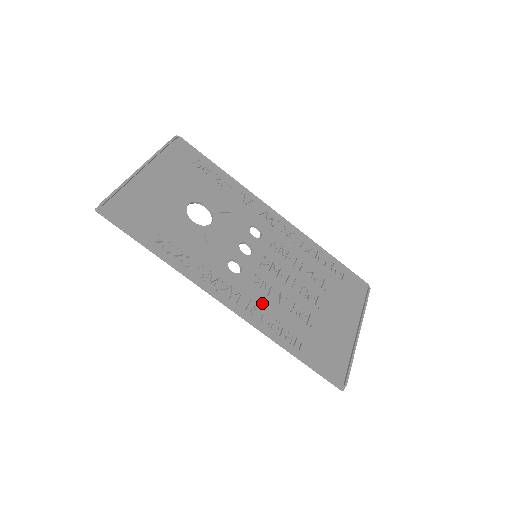
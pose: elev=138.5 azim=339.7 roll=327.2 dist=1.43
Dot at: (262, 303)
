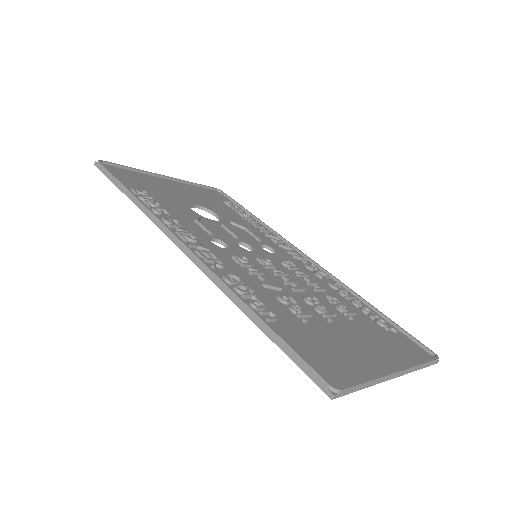
Dot at: (236, 272)
